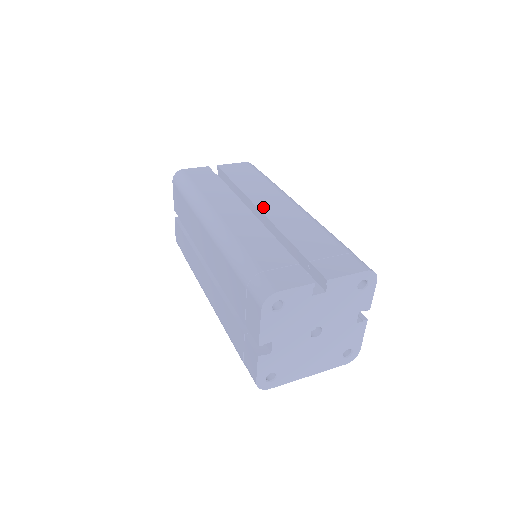
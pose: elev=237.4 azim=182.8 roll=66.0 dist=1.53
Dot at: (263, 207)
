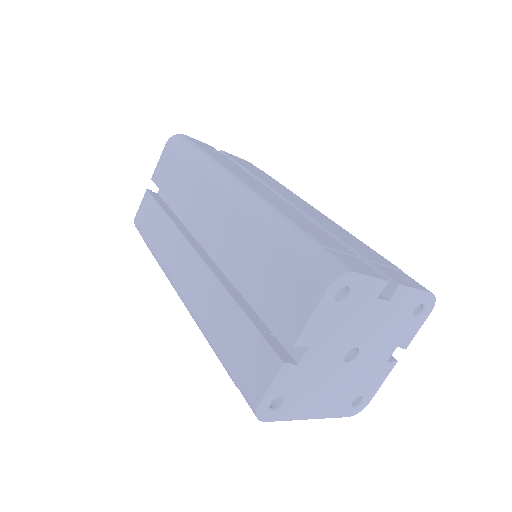
Dot at: (289, 198)
